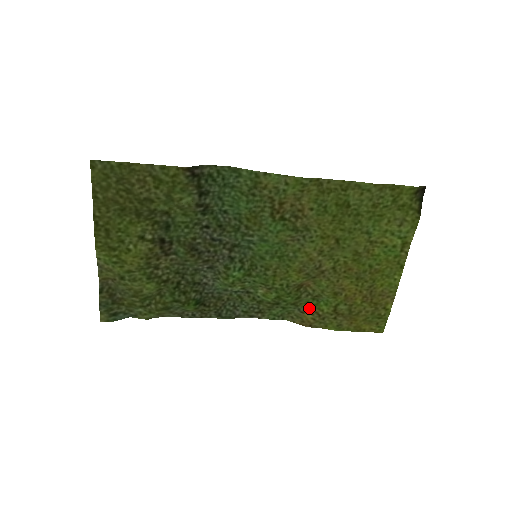
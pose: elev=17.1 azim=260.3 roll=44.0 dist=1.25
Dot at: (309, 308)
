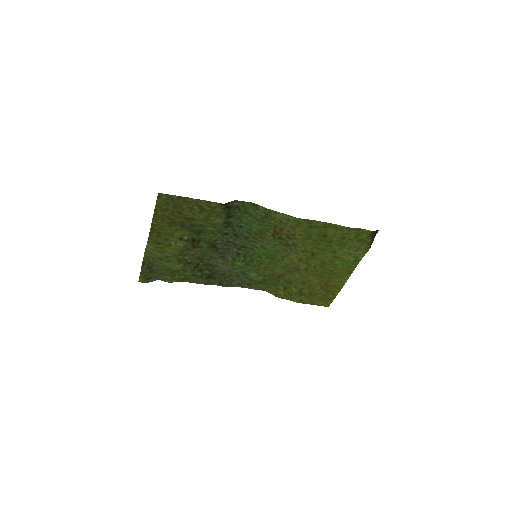
Dot at: (283, 287)
